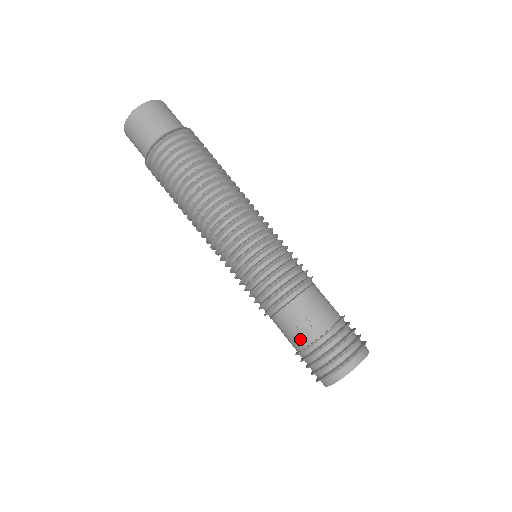
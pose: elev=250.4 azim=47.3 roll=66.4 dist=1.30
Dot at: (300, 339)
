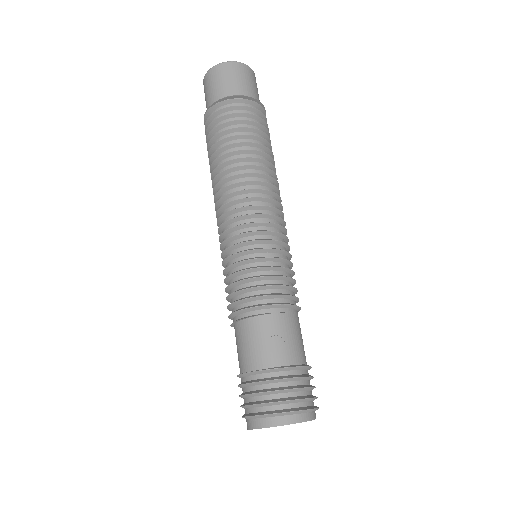
Dot at: occluded
